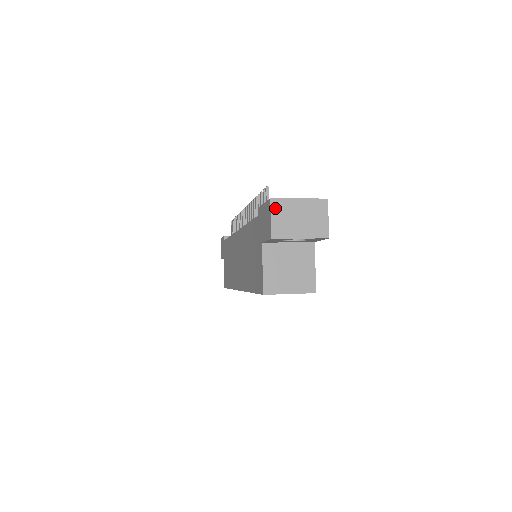
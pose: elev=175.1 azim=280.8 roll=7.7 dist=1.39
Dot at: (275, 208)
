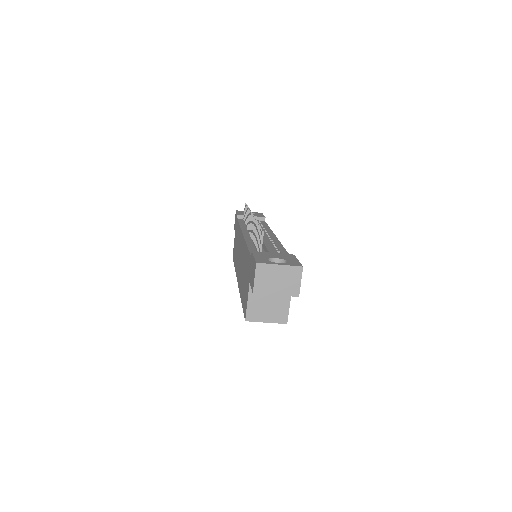
Dot at: (259, 271)
